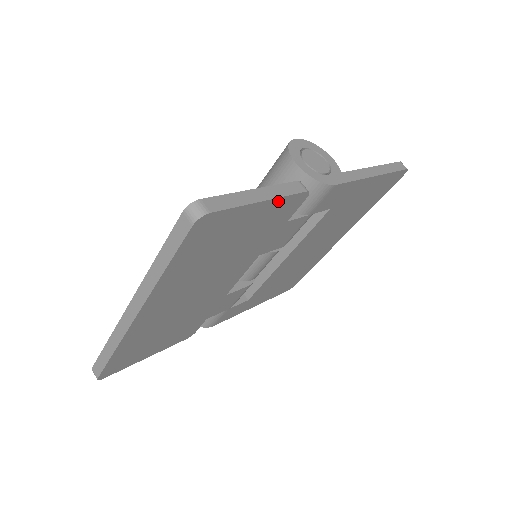
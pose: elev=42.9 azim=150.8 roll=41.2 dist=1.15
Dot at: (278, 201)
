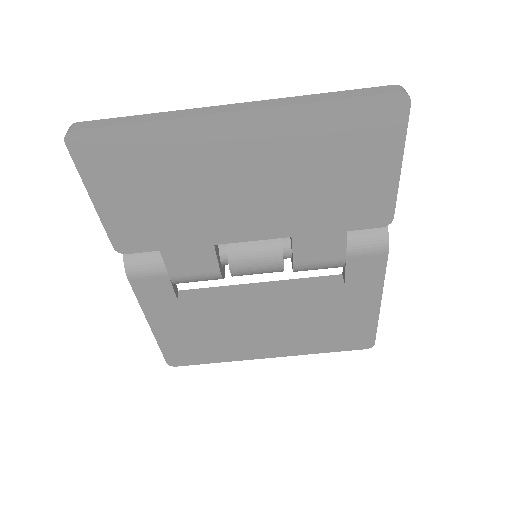
Dot at: (392, 188)
